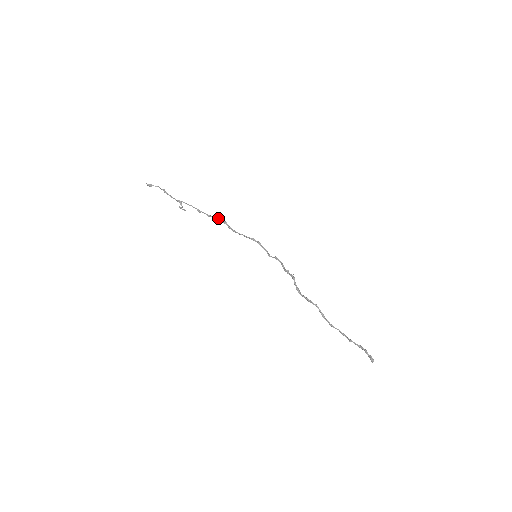
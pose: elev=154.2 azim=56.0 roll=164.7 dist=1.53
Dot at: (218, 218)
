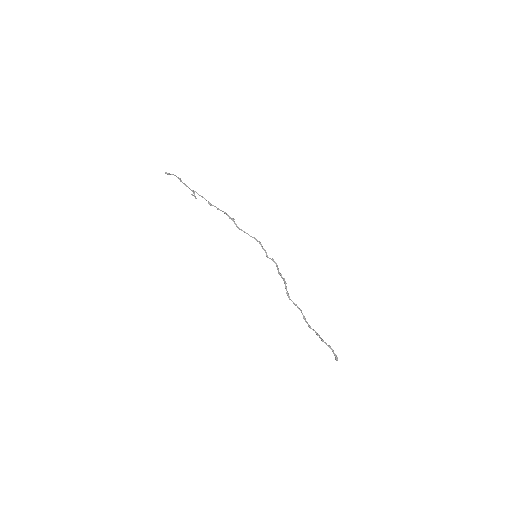
Dot at: (227, 214)
